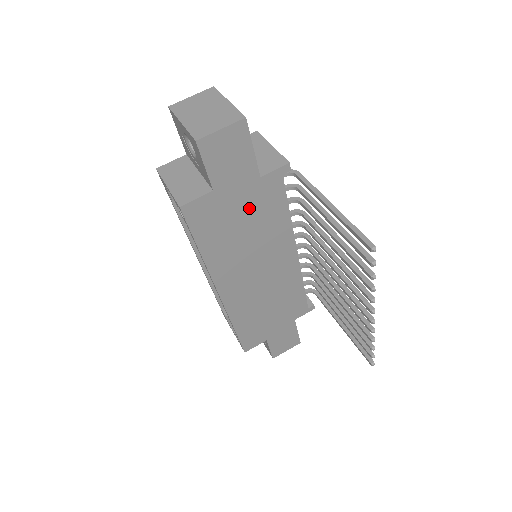
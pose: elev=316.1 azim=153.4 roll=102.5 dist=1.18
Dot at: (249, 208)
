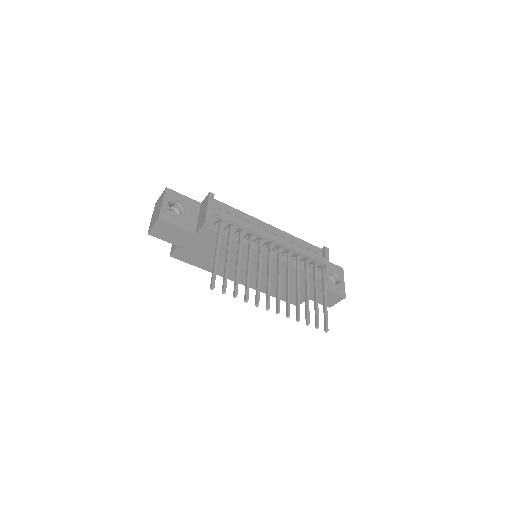
Dot at: (206, 246)
